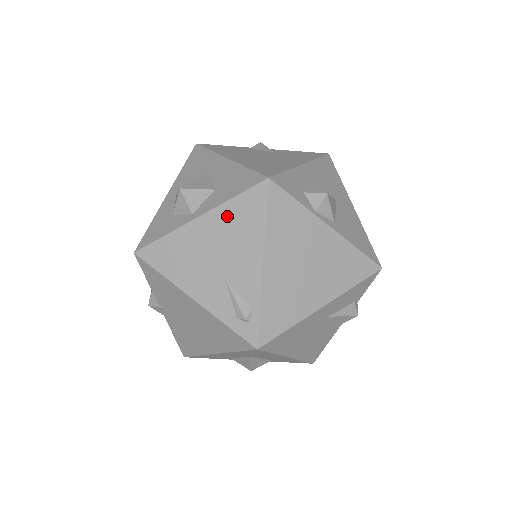
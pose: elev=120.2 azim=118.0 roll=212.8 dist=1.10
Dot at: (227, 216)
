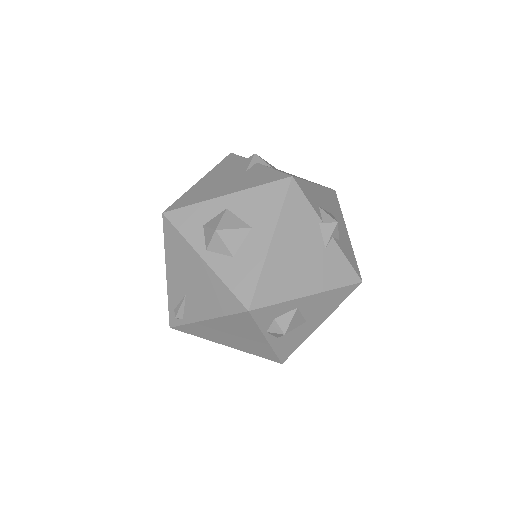
Dot at: (214, 284)
